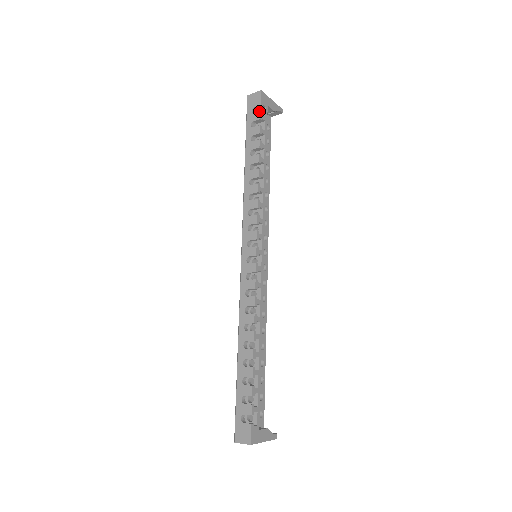
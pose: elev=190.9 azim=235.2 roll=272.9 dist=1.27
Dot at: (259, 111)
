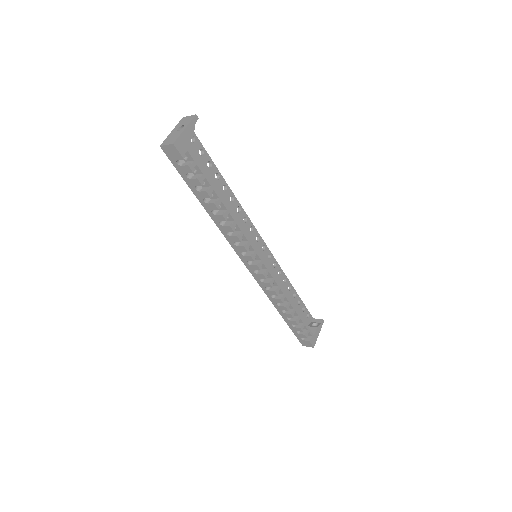
Dot at: (186, 165)
